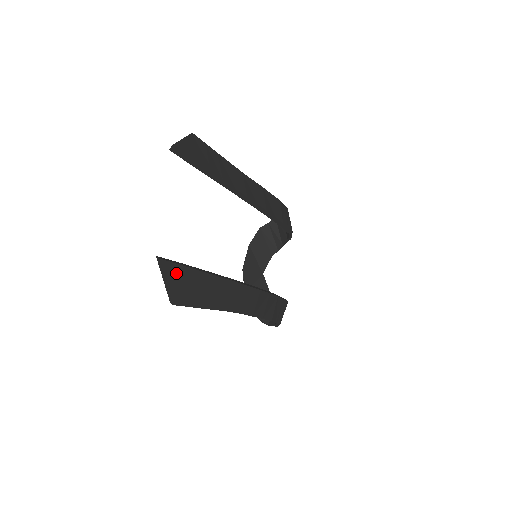
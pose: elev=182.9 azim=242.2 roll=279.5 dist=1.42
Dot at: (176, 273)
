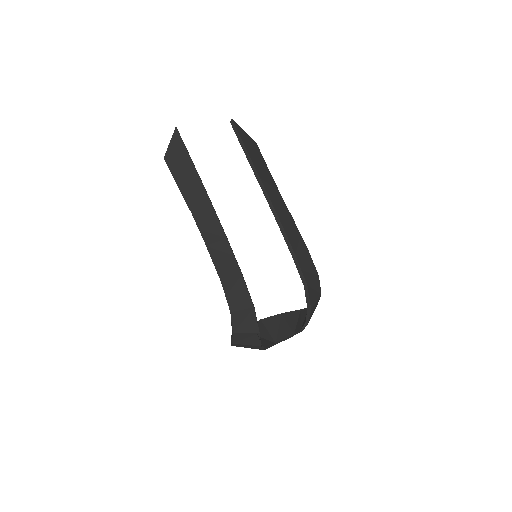
Dot at: (179, 145)
